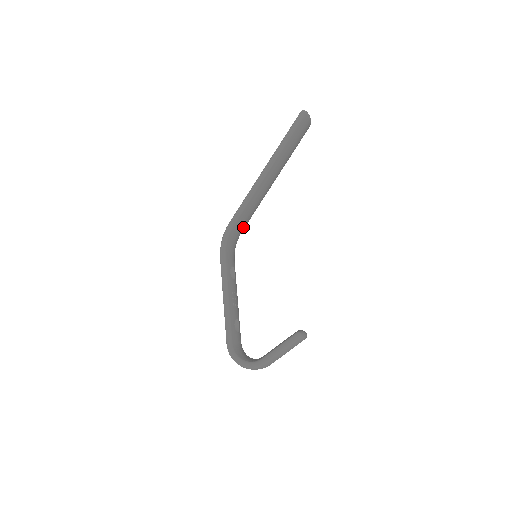
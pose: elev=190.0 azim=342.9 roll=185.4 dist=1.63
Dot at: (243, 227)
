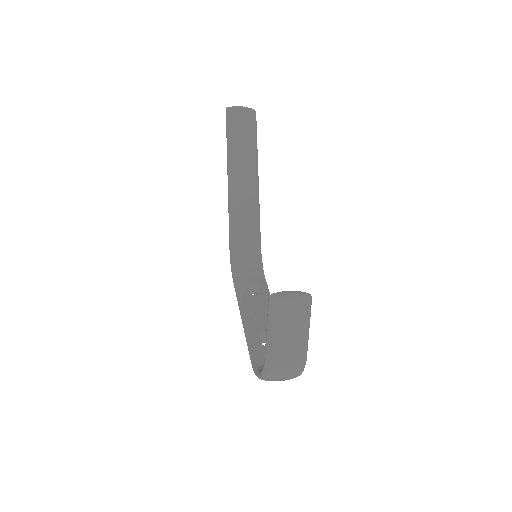
Dot at: (253, 242)
